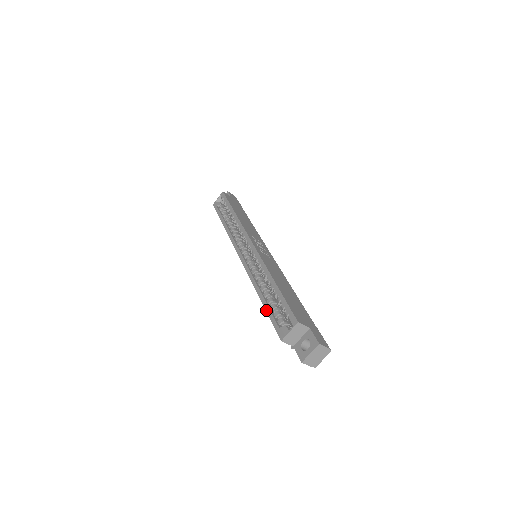
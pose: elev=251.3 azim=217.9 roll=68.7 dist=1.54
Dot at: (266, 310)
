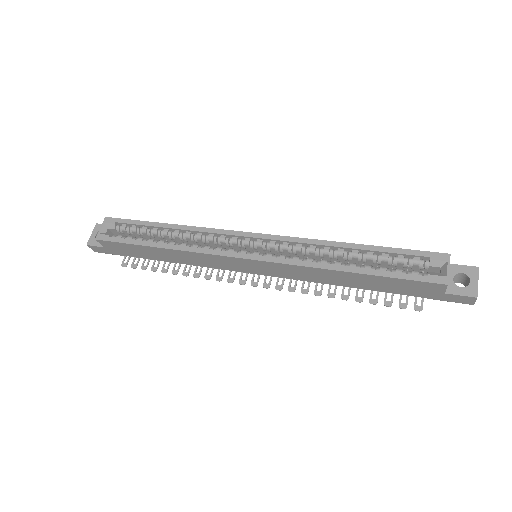
Dot at: (381, 275)
